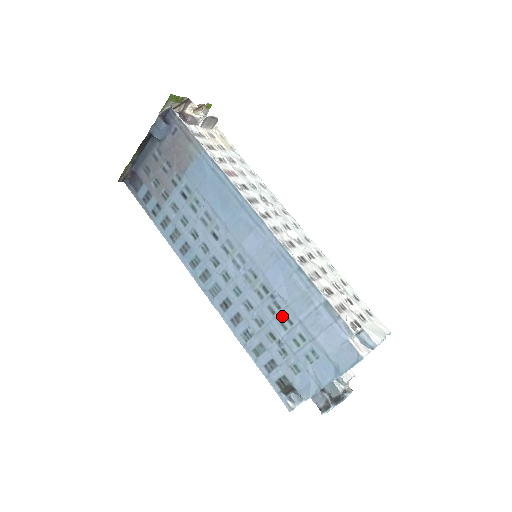
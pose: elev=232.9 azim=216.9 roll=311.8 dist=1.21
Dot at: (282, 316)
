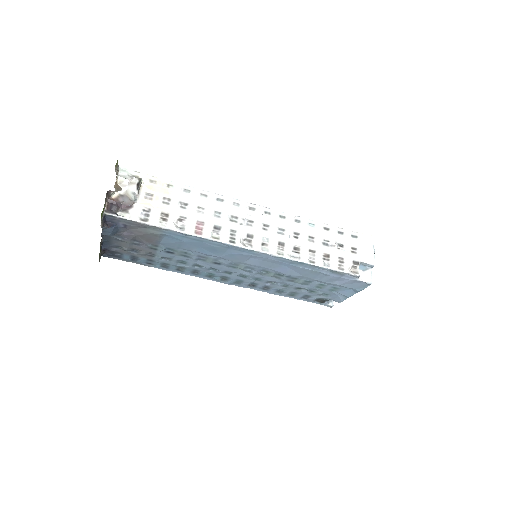
Dot at: (301, 281)
